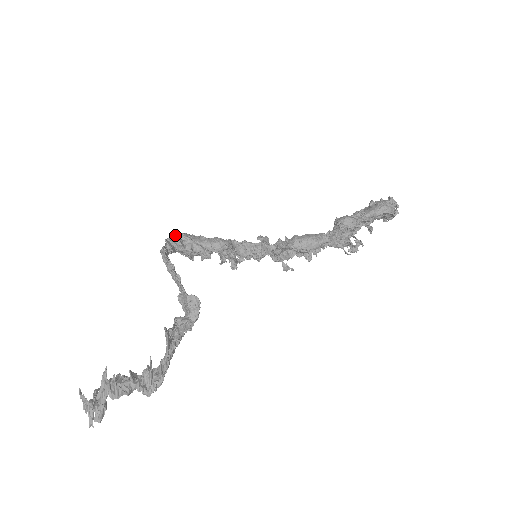
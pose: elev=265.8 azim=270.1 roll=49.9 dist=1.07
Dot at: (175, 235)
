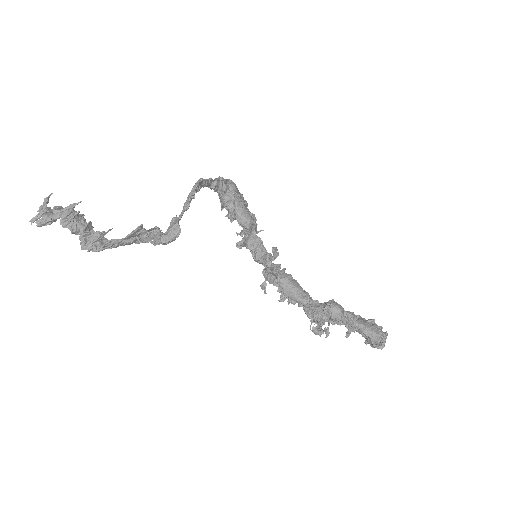
Dot at: (230, 181)
